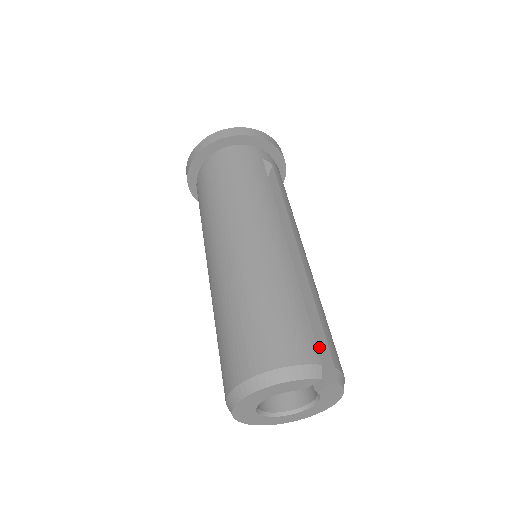
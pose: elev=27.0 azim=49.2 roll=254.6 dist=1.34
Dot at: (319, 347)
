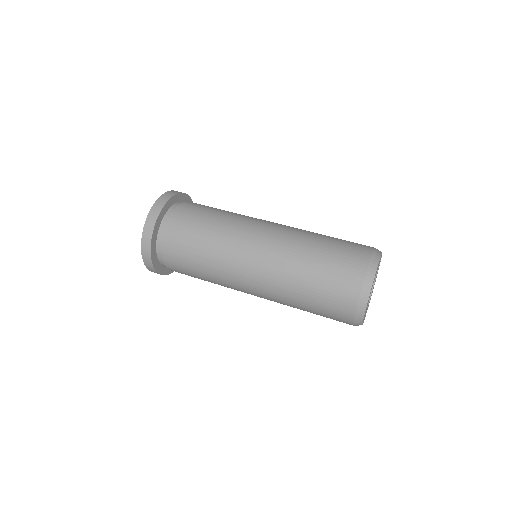
Dot at: occluded
